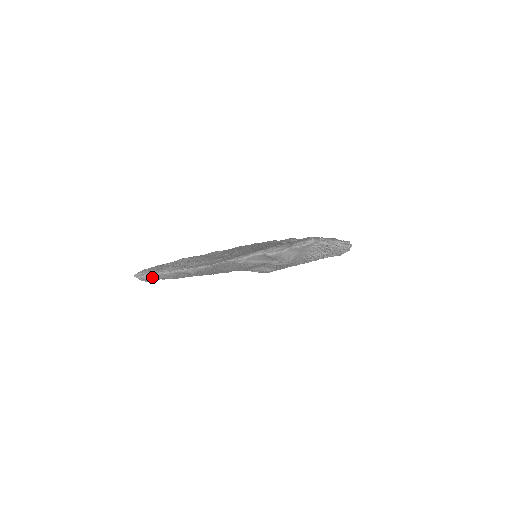
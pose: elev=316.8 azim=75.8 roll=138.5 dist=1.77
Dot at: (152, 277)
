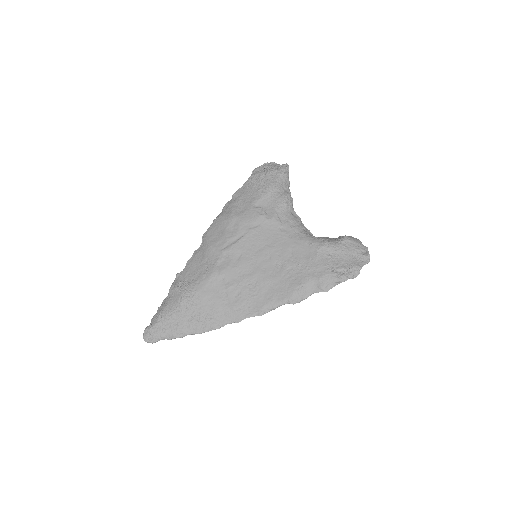
Dot at: (167, 337)
